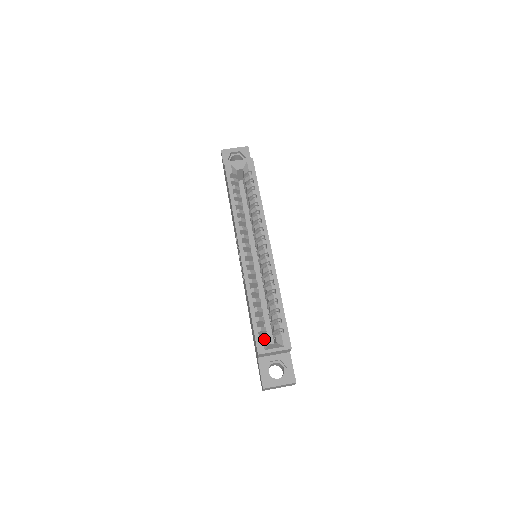
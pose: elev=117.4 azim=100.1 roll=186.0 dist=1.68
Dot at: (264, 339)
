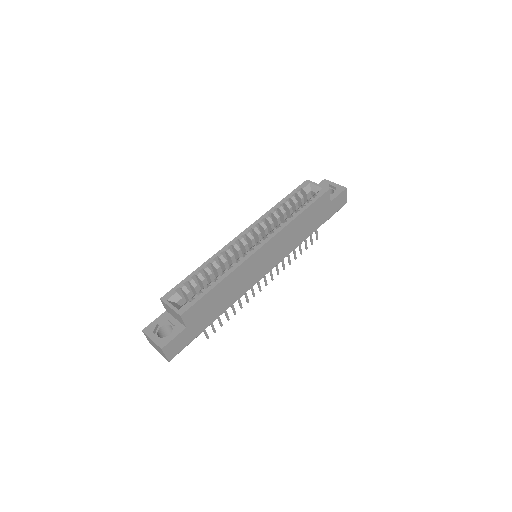
Dot at: (177, 295)
